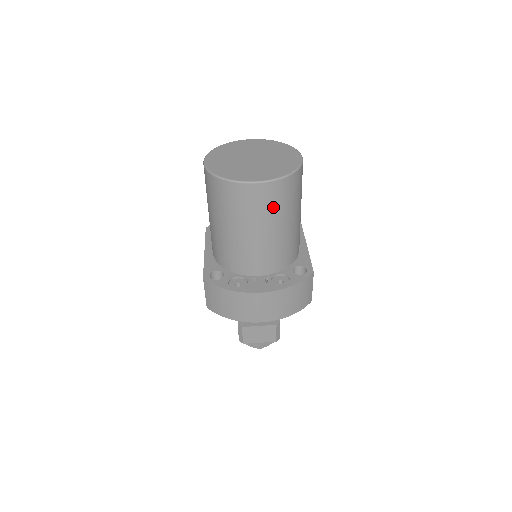
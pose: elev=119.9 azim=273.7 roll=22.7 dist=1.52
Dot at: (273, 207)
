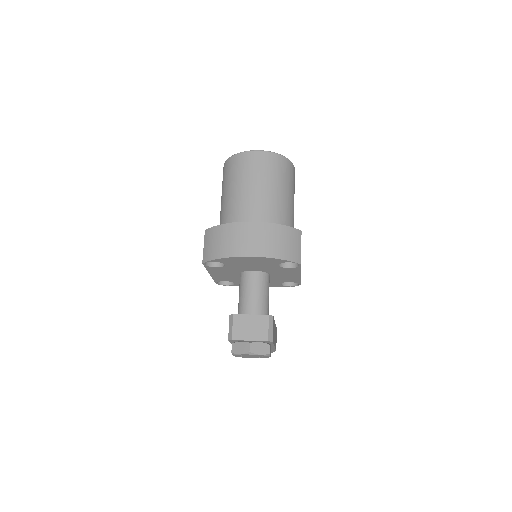
Dot at: (268, 171)
